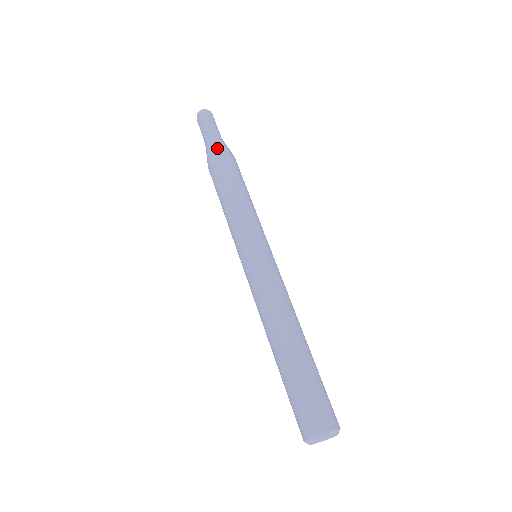
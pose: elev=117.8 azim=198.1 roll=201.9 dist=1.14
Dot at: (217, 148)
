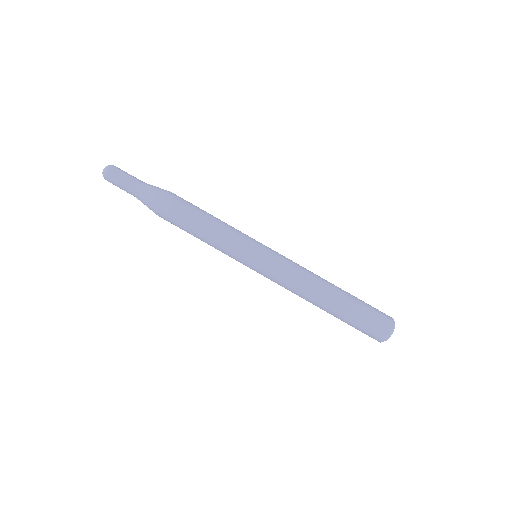
Dot at: (151, 205)
